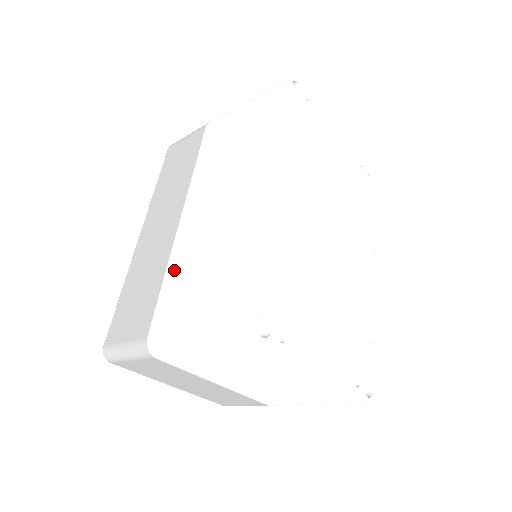
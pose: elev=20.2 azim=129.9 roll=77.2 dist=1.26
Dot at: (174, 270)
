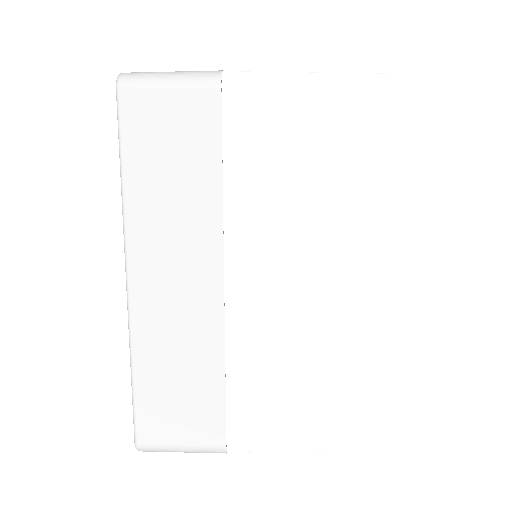
Dot at: (243, 365)
